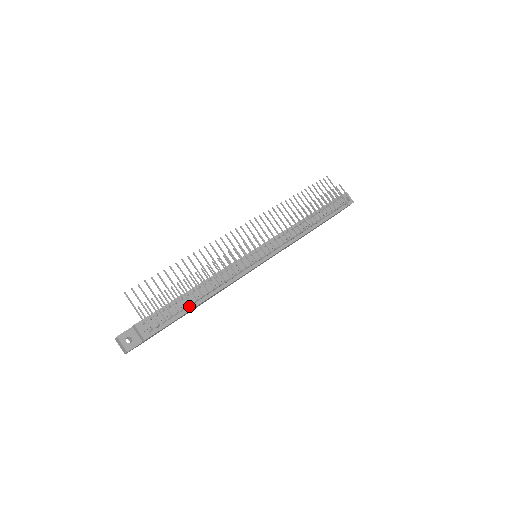
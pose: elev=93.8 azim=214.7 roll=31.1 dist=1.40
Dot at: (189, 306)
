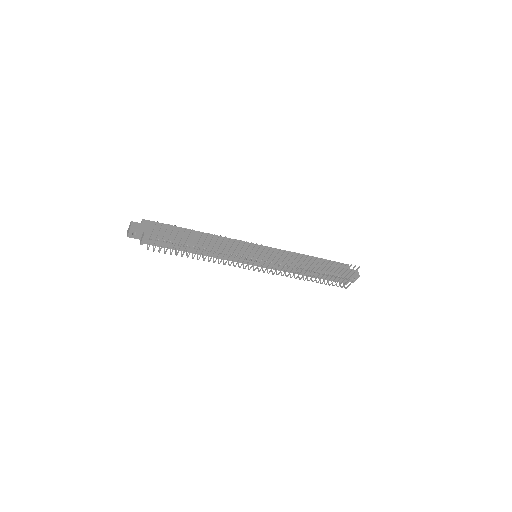
Dot at: (183, 249)
